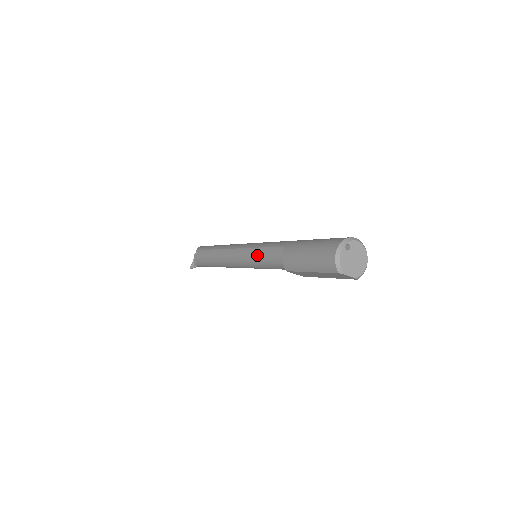
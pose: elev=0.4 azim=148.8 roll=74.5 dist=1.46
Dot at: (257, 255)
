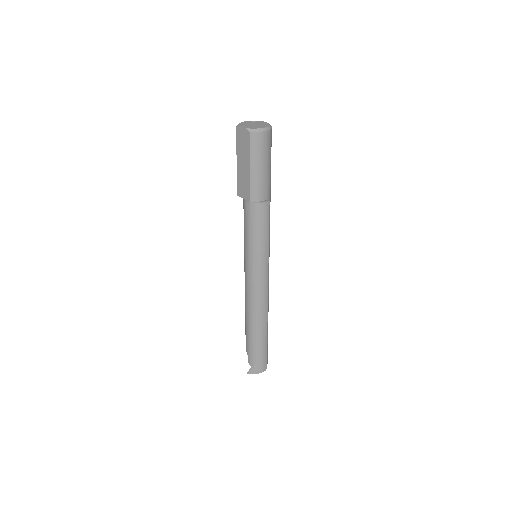
Dot at: occluded
